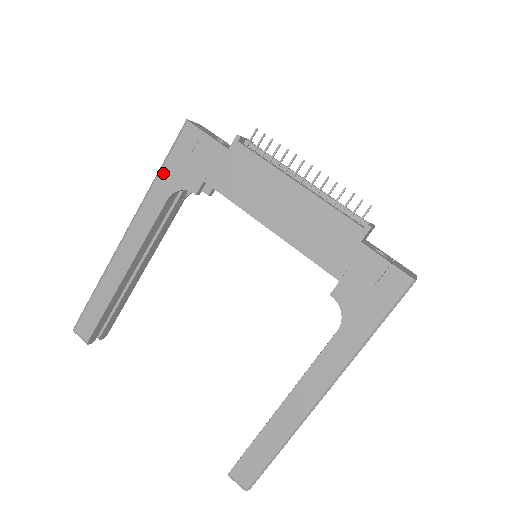
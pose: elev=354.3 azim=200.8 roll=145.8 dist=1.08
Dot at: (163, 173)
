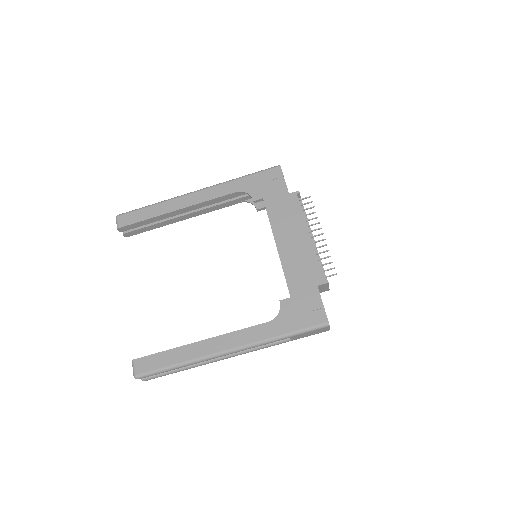
Dot at: (245, 178)
